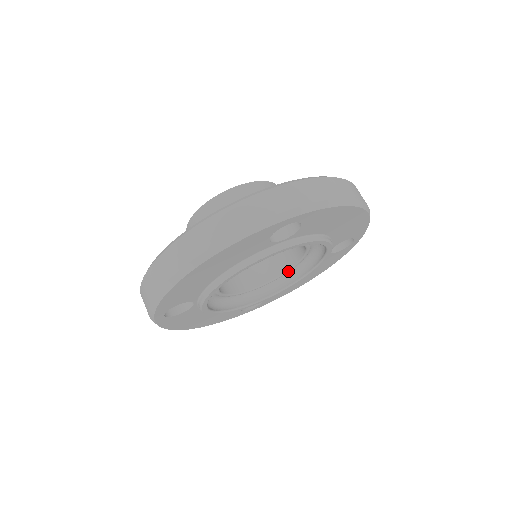
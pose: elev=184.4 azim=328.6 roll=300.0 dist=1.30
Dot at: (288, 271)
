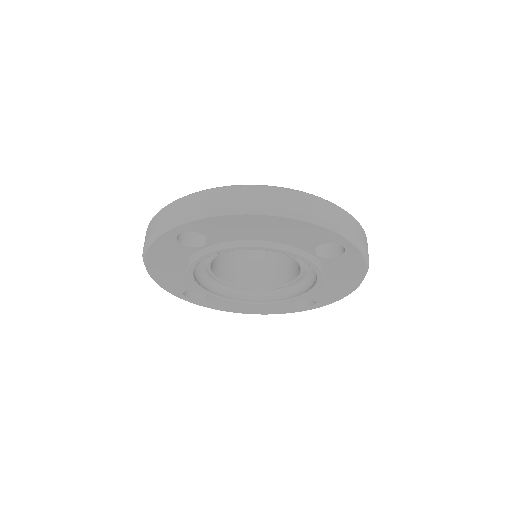
Dot at: (301, 273)
